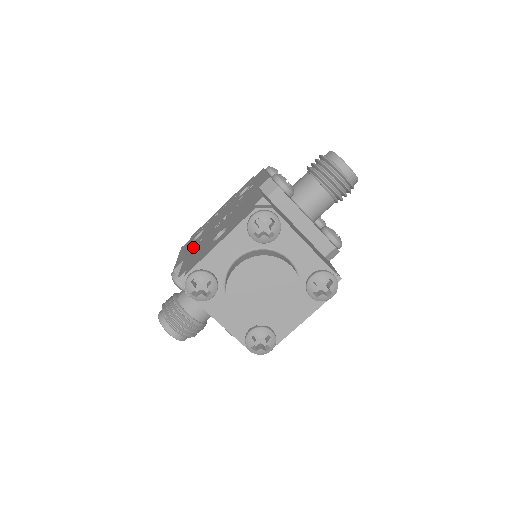
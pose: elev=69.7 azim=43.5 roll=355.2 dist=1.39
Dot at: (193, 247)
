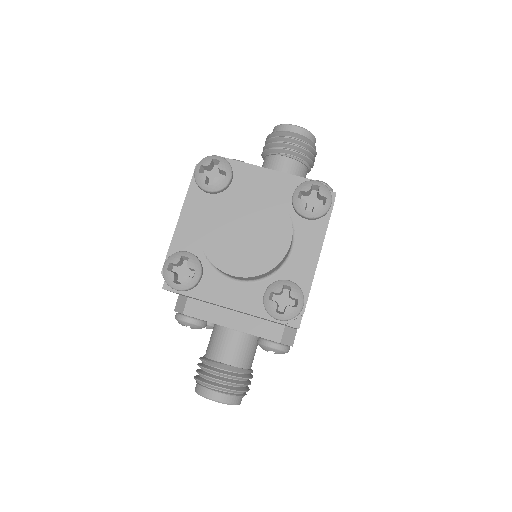
Dot at: occluded
